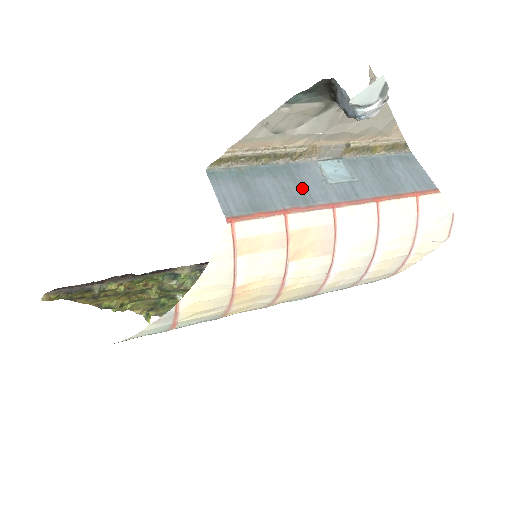
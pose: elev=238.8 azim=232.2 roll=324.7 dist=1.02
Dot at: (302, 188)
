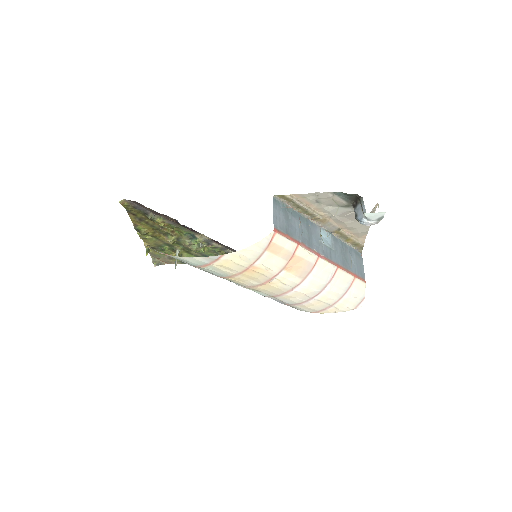
Dot at: (310, 236)
